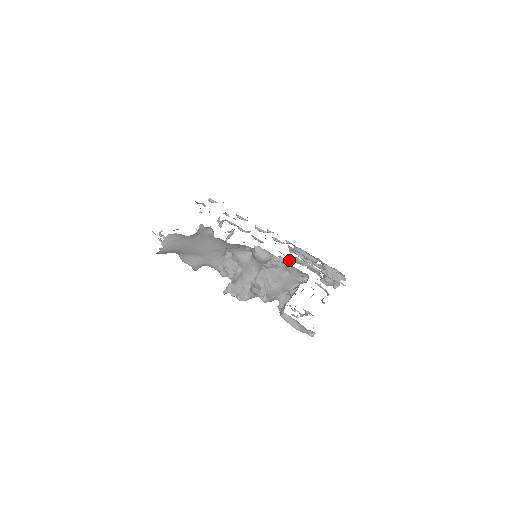
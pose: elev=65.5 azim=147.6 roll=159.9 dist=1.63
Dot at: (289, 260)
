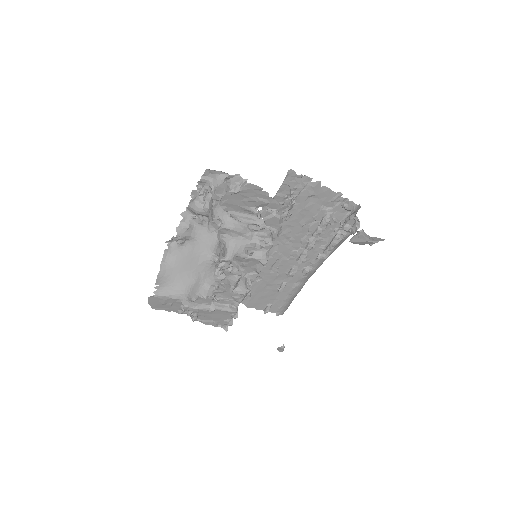
Dot at: occluded
